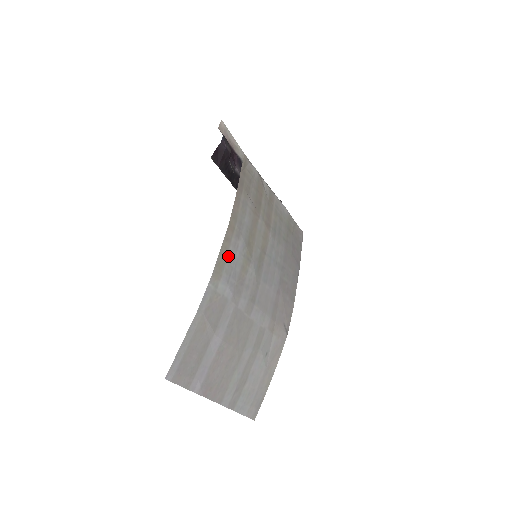
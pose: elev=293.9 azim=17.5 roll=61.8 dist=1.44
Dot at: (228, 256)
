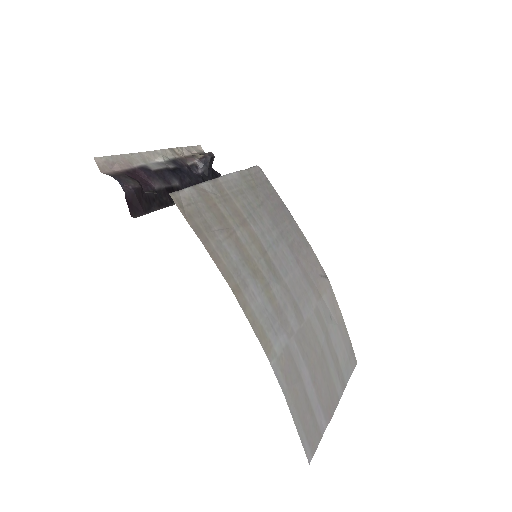
Dot at: (257, 316)
